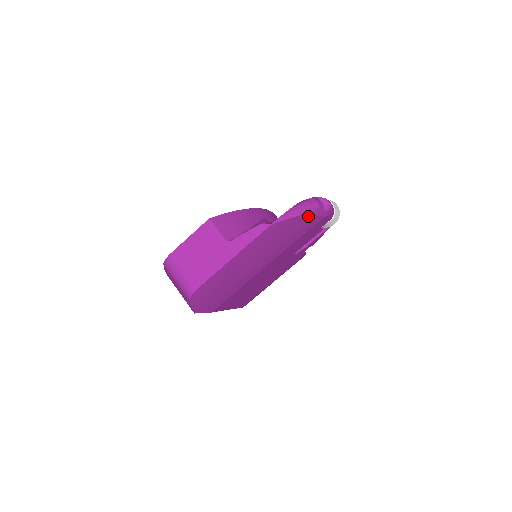
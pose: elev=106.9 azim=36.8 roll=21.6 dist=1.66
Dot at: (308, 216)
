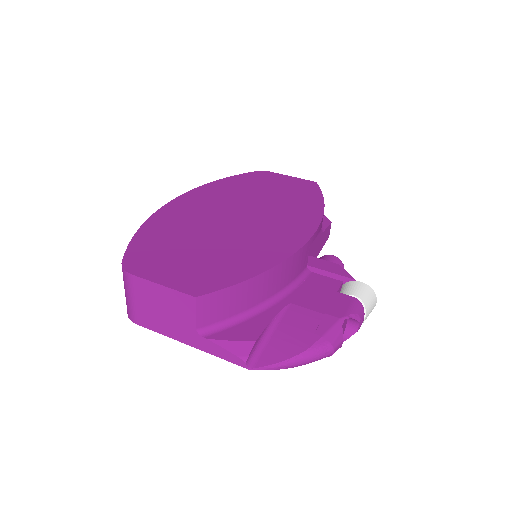
Dot at: occluded
